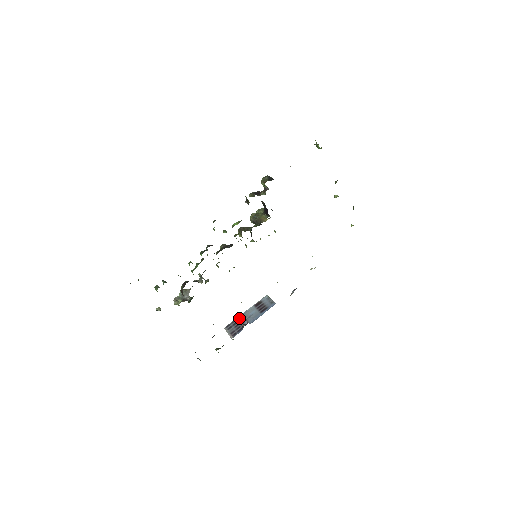
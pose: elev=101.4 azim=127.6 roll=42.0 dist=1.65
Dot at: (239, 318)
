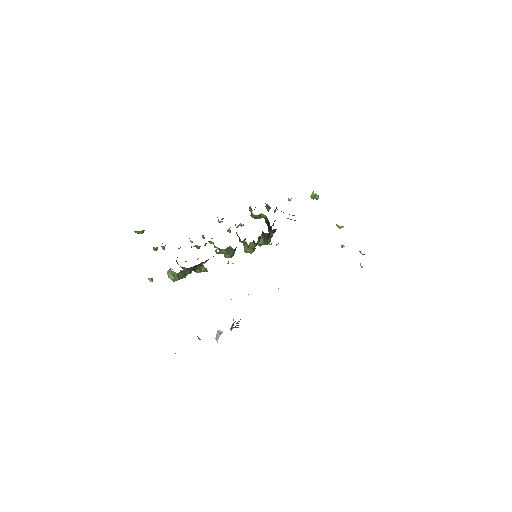
Dot at: (234, 327)
